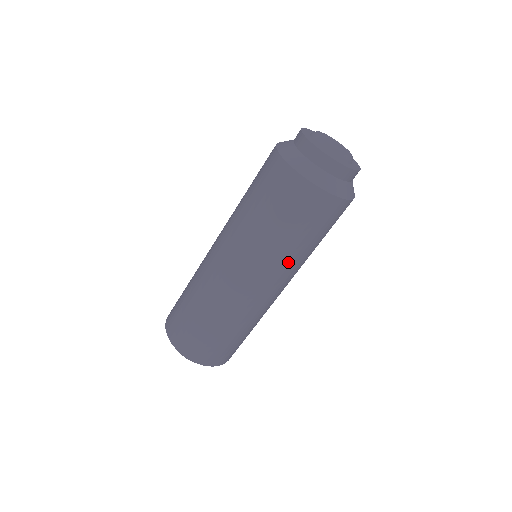
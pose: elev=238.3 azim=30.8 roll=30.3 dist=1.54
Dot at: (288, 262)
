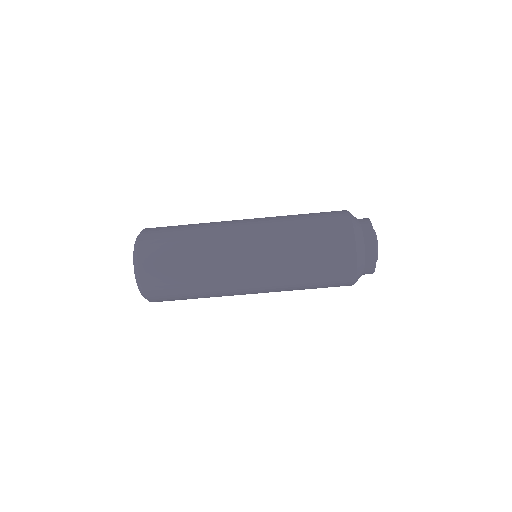
Dot at: (286, 288)
